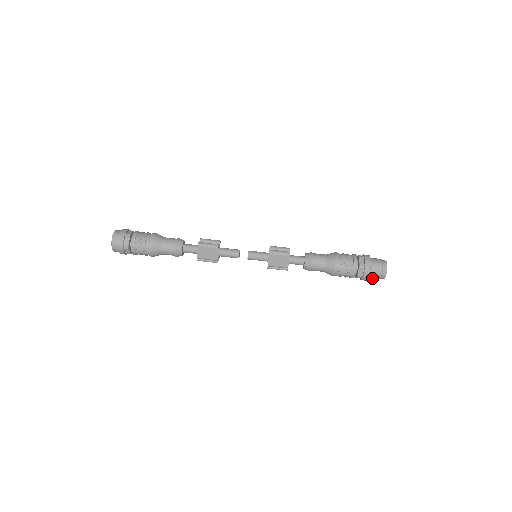
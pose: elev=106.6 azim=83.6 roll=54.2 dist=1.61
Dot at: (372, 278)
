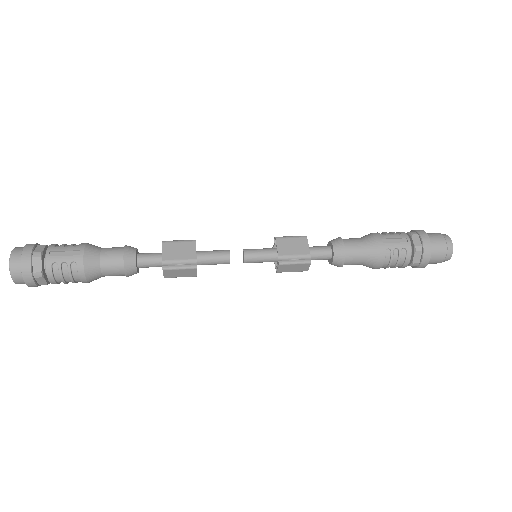
Dot at: (436, 253)
